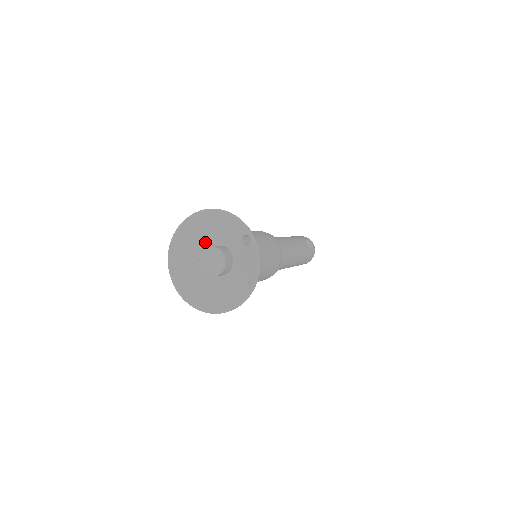
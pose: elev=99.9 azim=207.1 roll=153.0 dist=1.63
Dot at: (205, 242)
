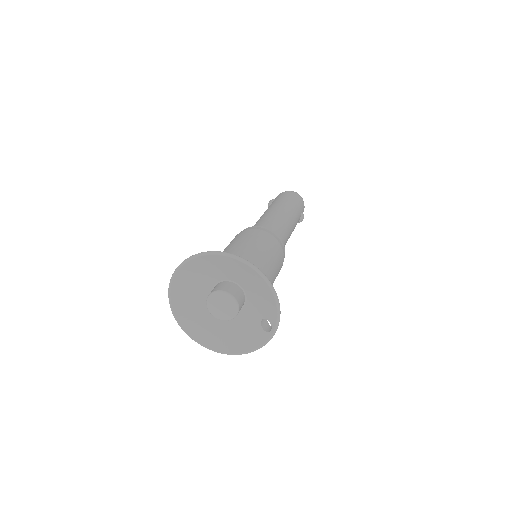
Dot at: (232, 276)
